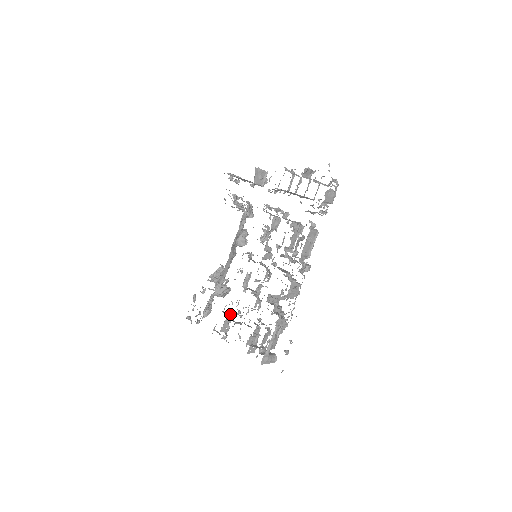
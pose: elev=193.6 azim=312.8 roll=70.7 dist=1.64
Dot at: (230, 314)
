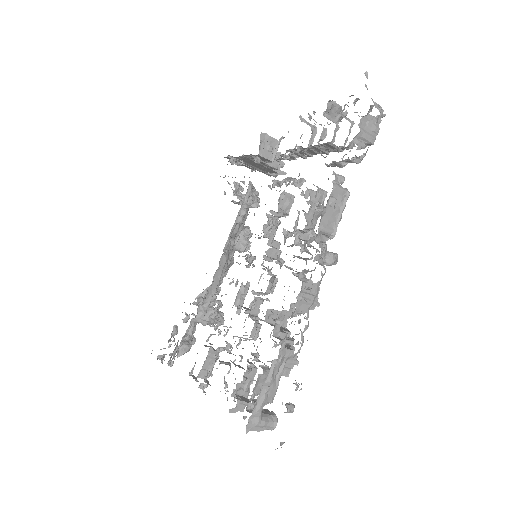
Dot at: occluded
